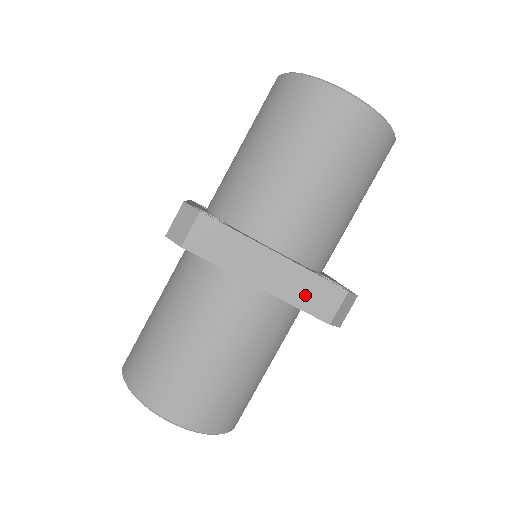
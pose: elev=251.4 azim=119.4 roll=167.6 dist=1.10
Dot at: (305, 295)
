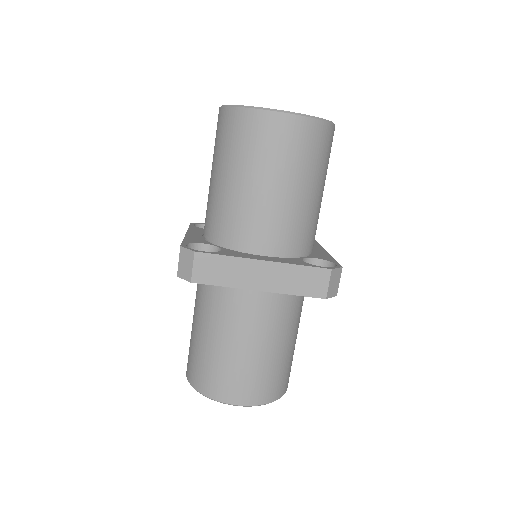
Dot at: (298, 284)
